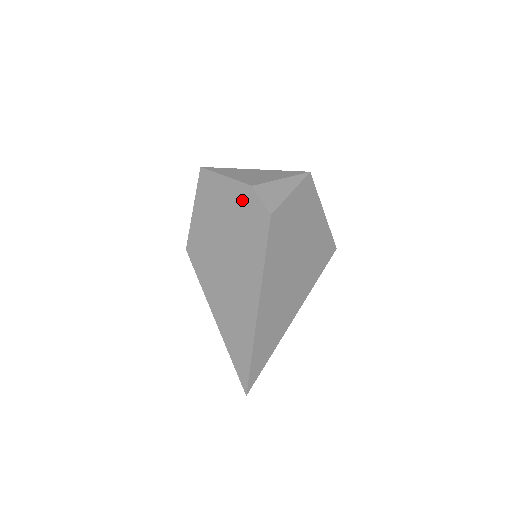
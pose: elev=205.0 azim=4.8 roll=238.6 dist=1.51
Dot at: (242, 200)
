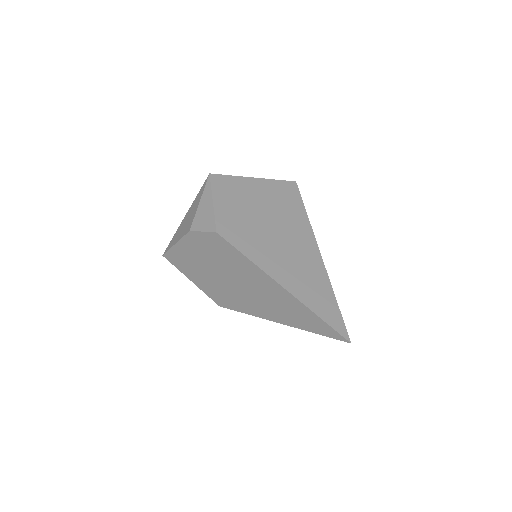
Dot at: (197, 245)
